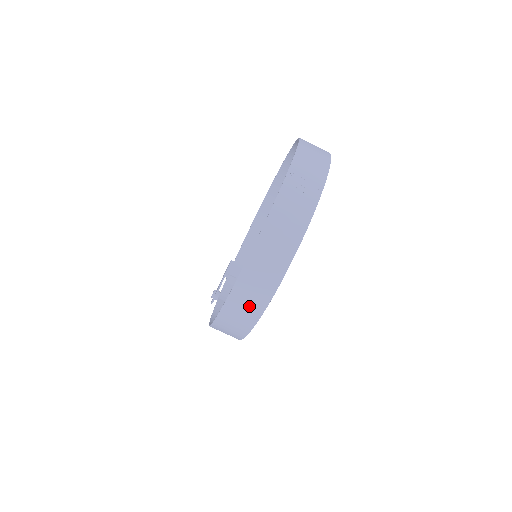
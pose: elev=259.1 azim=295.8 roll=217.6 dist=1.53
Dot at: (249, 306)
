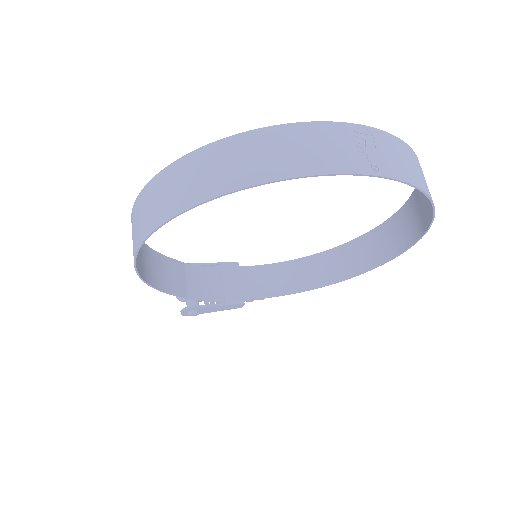
Dot at: (171, 196)
